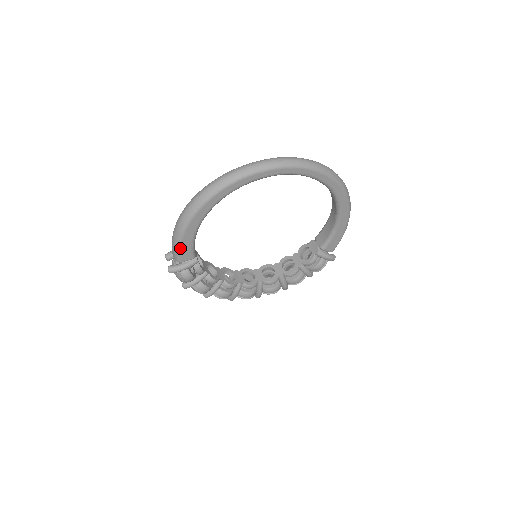
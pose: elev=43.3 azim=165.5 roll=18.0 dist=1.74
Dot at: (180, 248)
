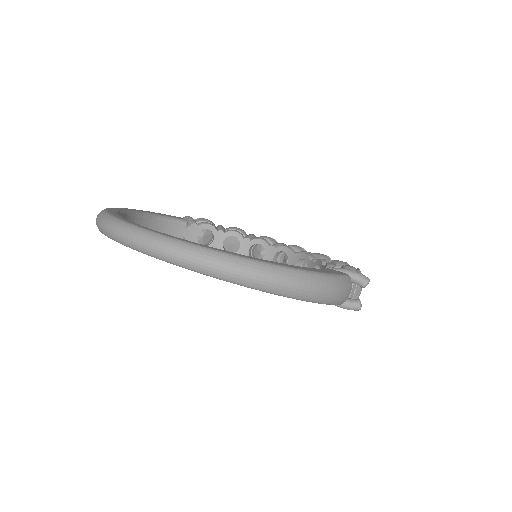
Dot at: occluded
